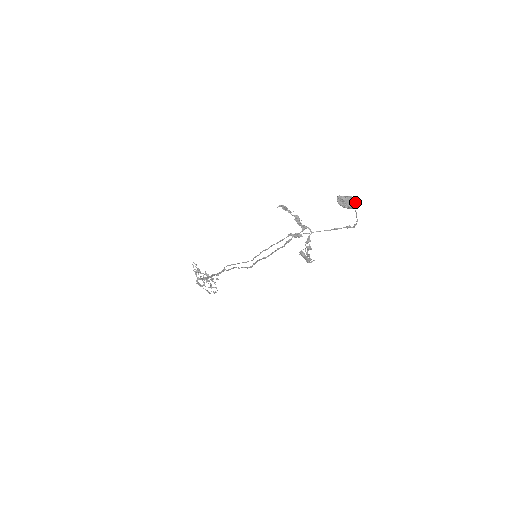
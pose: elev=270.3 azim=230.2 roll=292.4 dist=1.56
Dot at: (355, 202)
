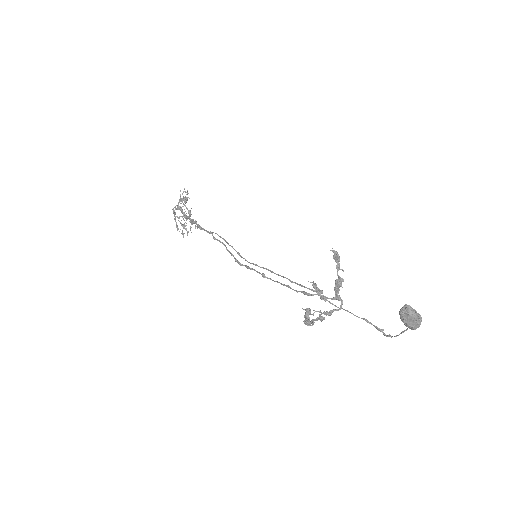
Dot at: (418, 324)
